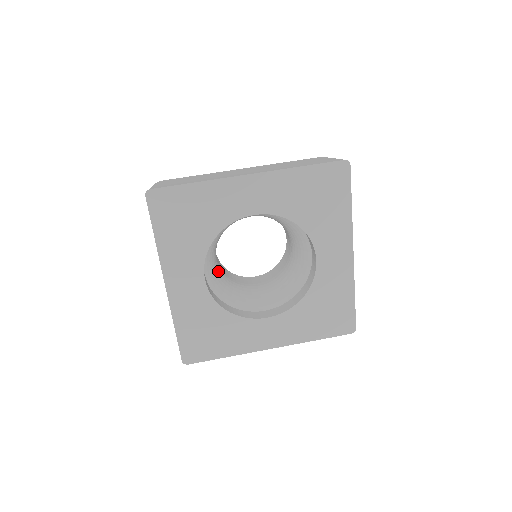
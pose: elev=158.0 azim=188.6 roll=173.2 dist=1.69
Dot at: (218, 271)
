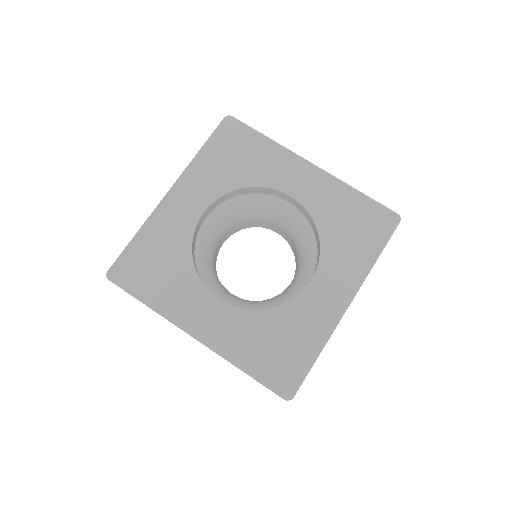
Dot at: (213, 243)
